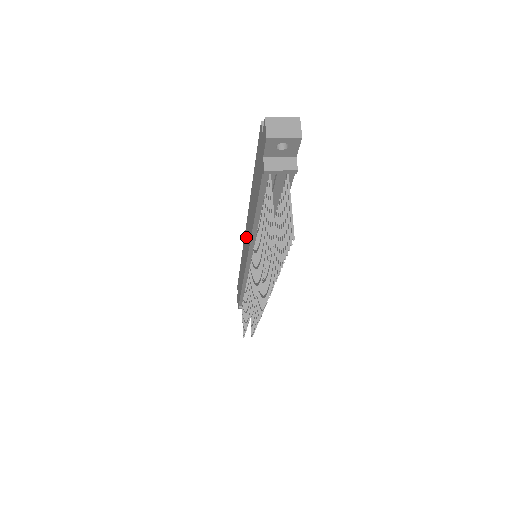
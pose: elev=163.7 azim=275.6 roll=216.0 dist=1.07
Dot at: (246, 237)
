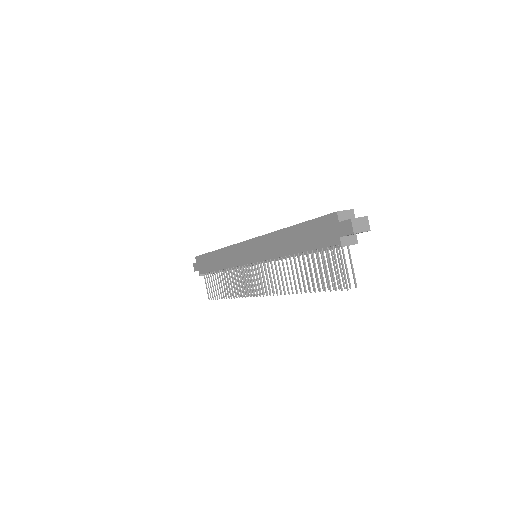
Dot at: (255, 246)
